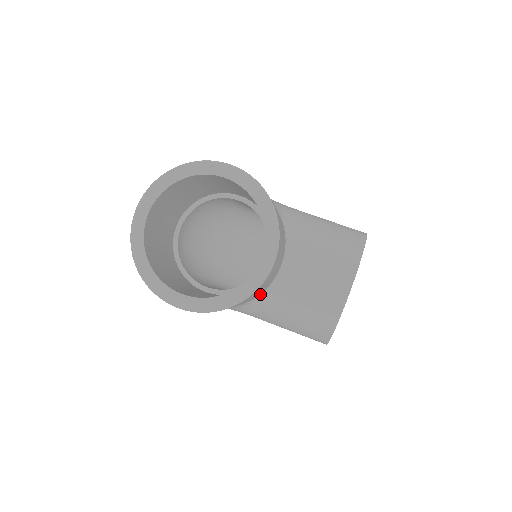
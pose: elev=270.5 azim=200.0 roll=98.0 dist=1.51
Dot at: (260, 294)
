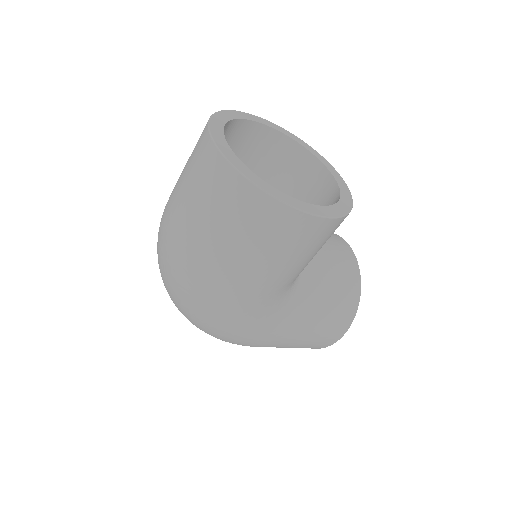
Dot at: occluded
